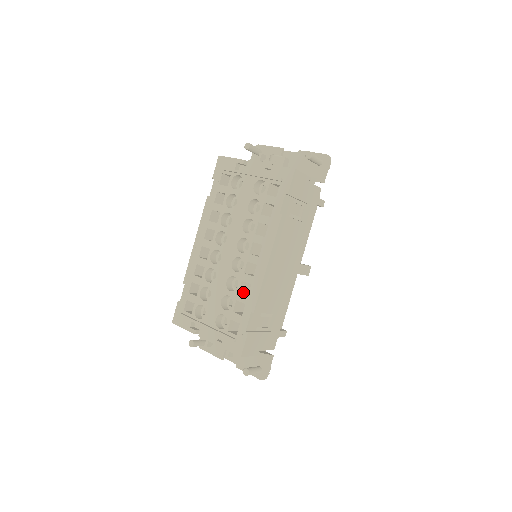
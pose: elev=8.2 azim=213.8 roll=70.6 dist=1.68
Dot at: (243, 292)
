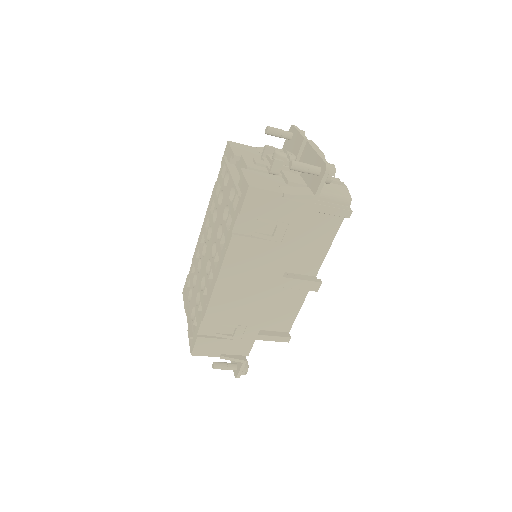
Dot at: occluded
